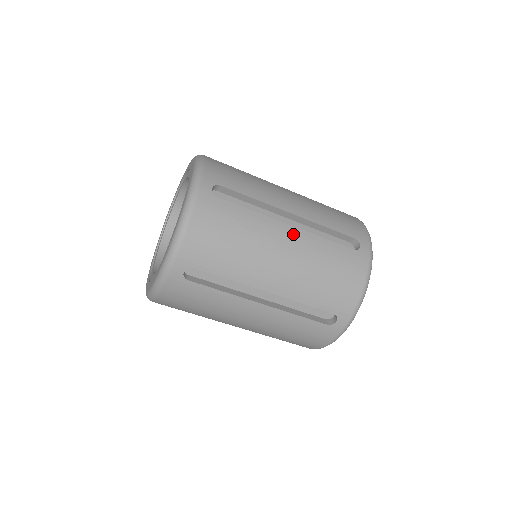
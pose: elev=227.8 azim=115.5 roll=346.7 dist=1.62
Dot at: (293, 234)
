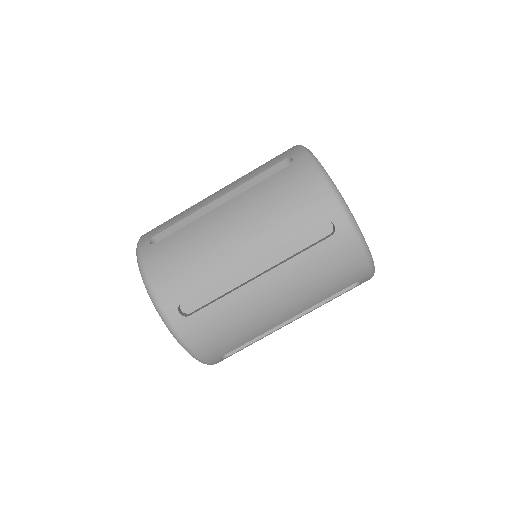
Dot at: occluded
